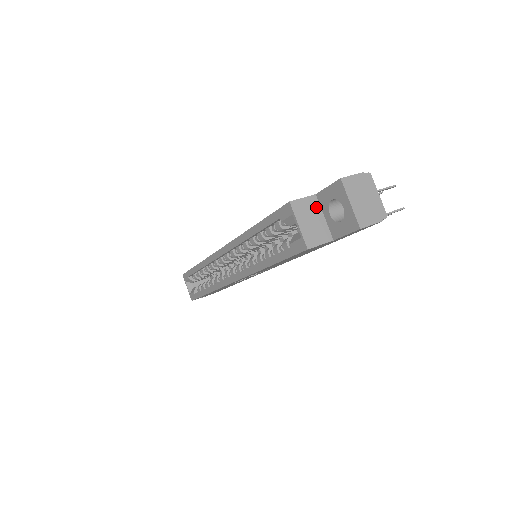
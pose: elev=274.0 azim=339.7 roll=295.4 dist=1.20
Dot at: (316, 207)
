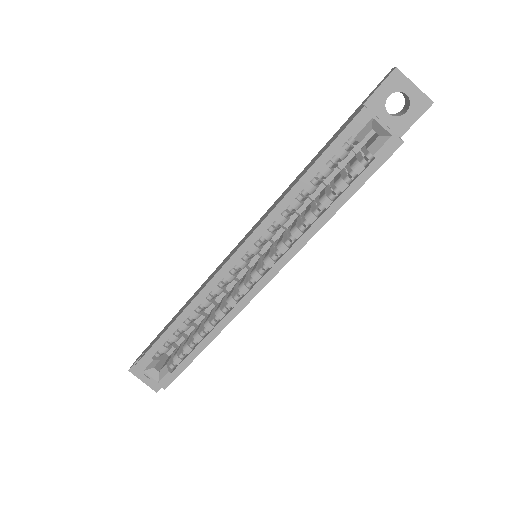
Dot at: (373, 113)
